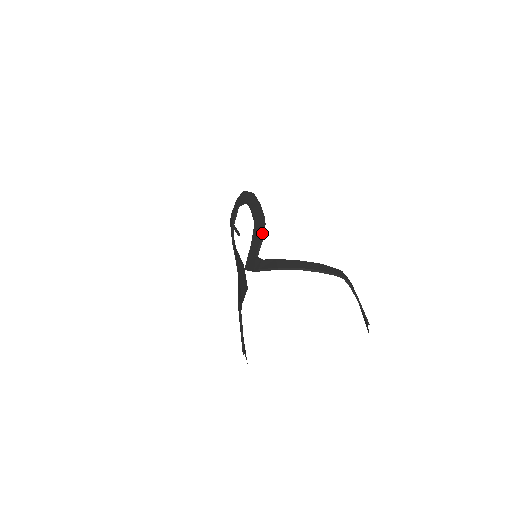
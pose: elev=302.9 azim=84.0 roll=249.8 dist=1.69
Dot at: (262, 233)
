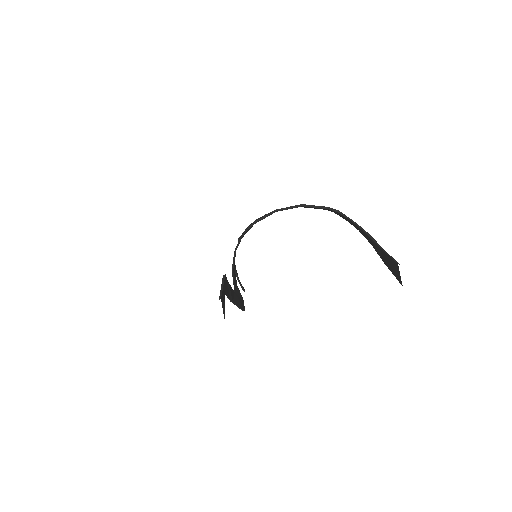
Dot at: occluded
